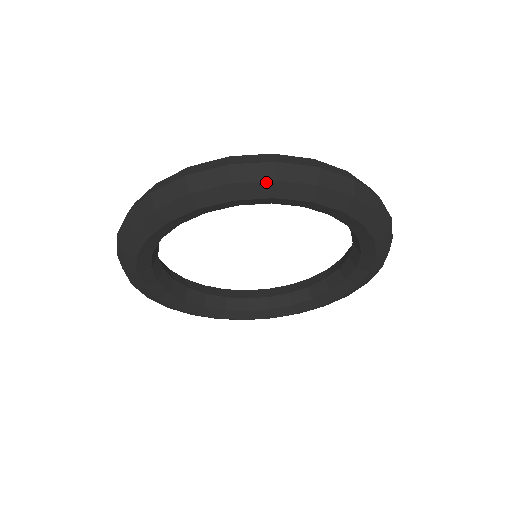
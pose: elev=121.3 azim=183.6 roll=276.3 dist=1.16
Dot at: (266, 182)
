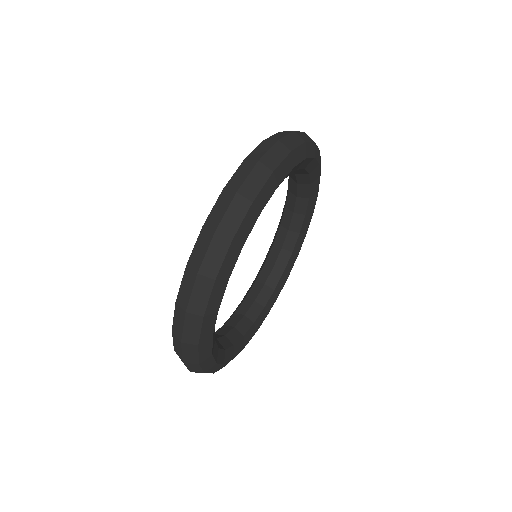
Dot at: (313, 143)
